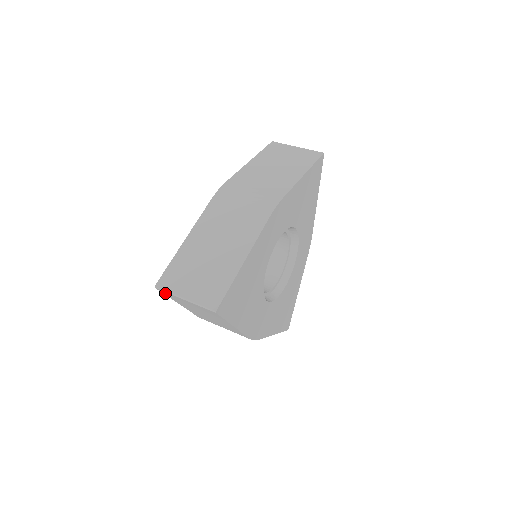
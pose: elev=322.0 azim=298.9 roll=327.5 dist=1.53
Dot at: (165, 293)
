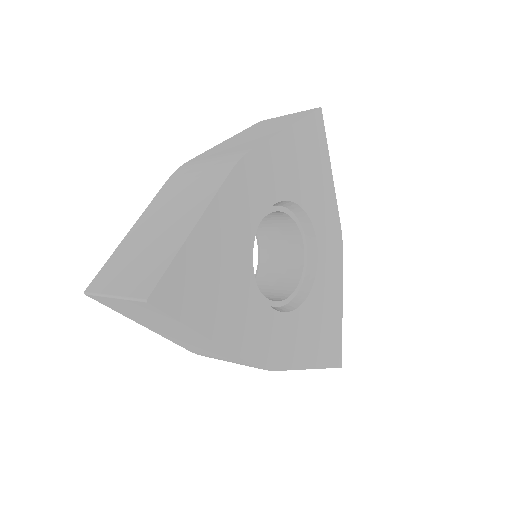
Dot at: (102, 301)
